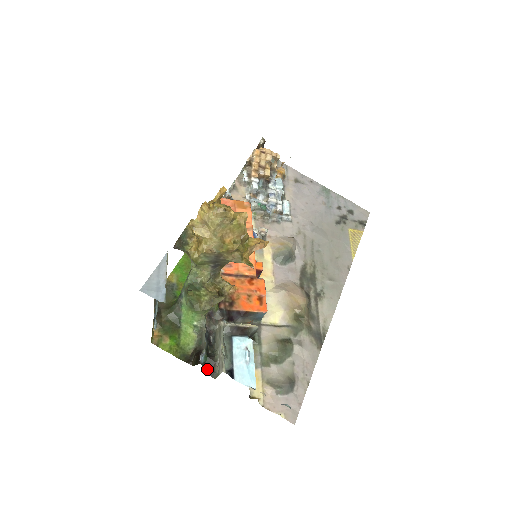
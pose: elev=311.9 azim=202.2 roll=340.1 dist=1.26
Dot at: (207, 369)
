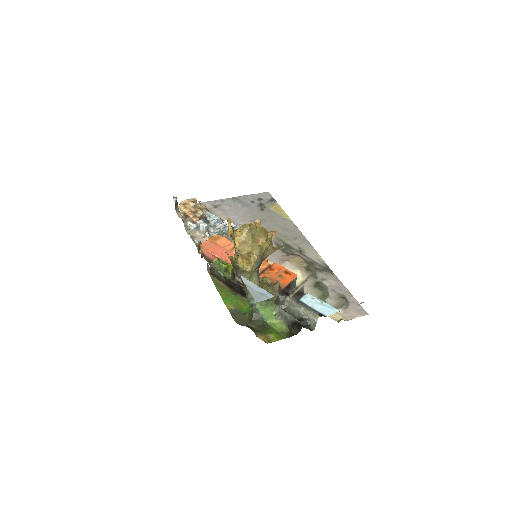
Dot at: (307, 328)
